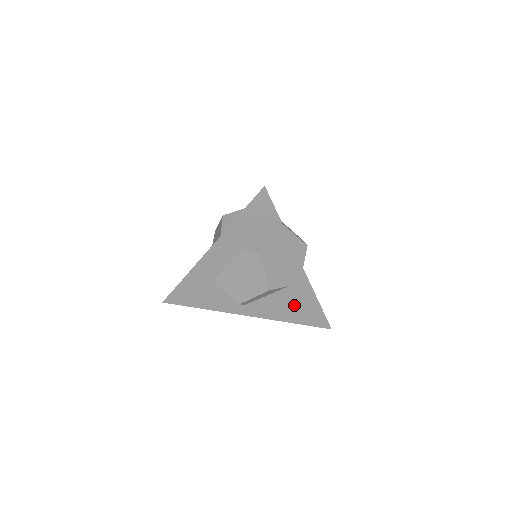
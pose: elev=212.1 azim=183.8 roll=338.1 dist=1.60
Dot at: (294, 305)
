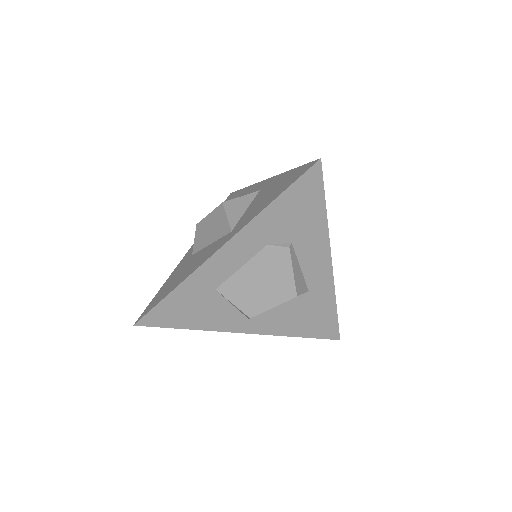
Dot at: (308, 314)
